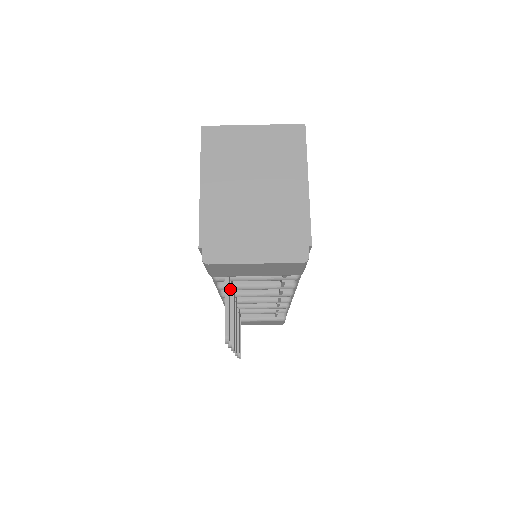
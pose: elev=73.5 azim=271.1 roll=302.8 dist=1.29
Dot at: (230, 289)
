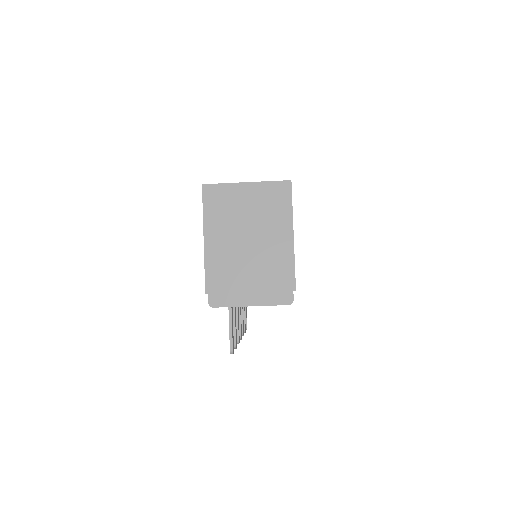
Dot at: occluded
